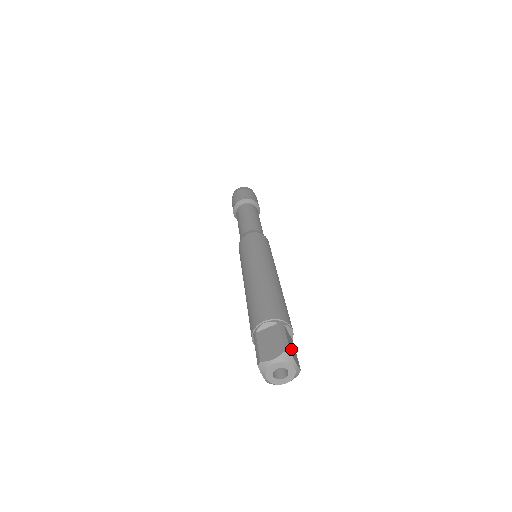
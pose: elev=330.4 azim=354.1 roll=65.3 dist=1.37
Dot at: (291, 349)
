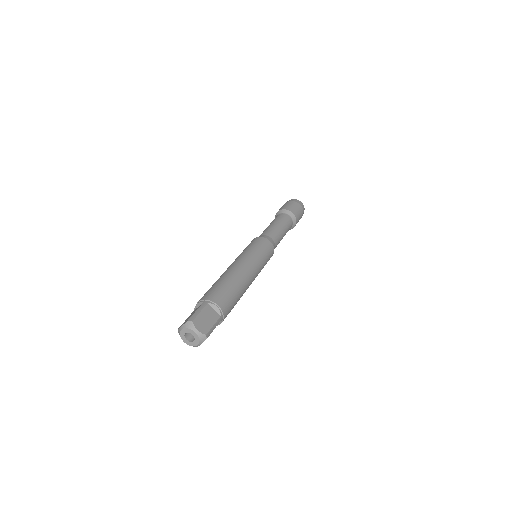
Dot at: (199, 320)
